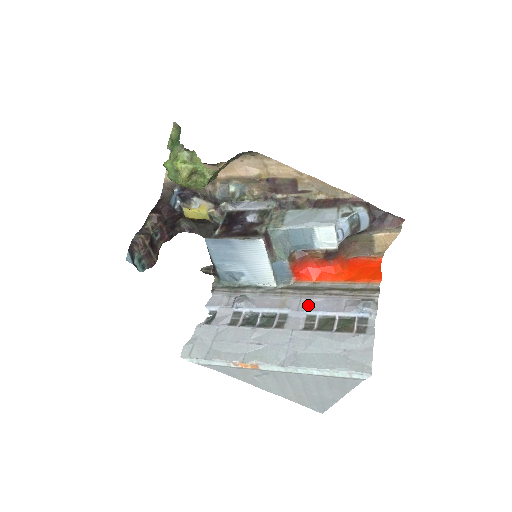
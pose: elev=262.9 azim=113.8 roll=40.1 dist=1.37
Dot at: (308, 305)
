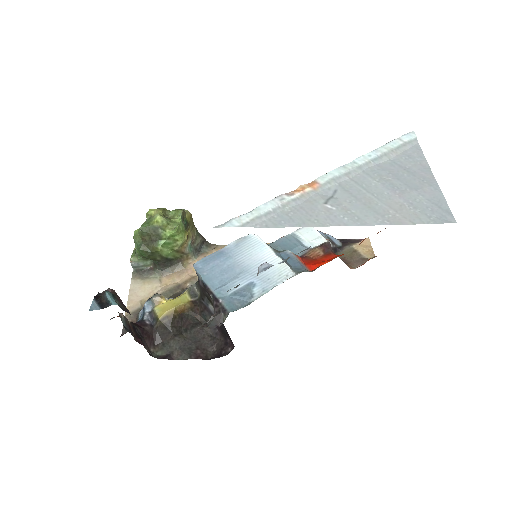
Dot at: occluded
